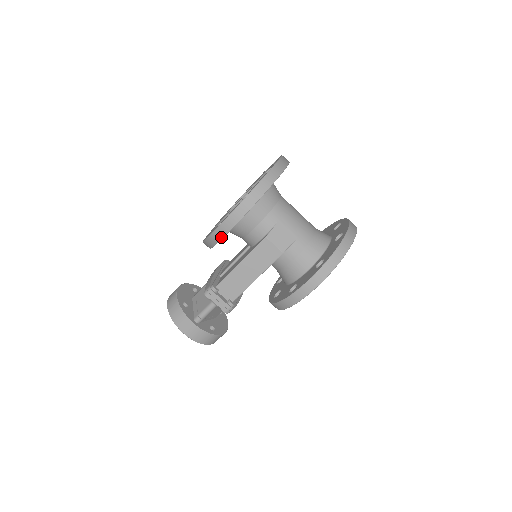
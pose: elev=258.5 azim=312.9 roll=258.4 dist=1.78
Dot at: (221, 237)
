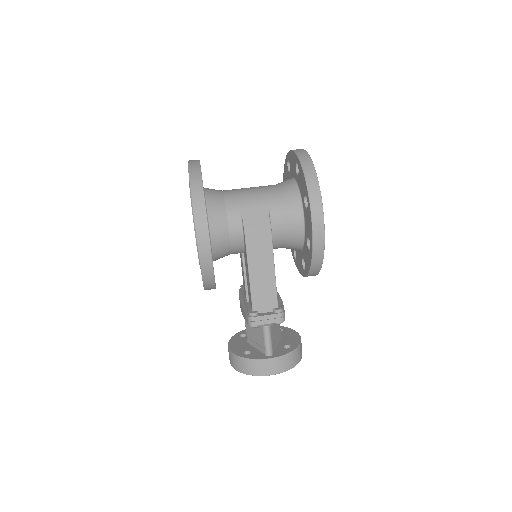
Dot at: (211, 268)
